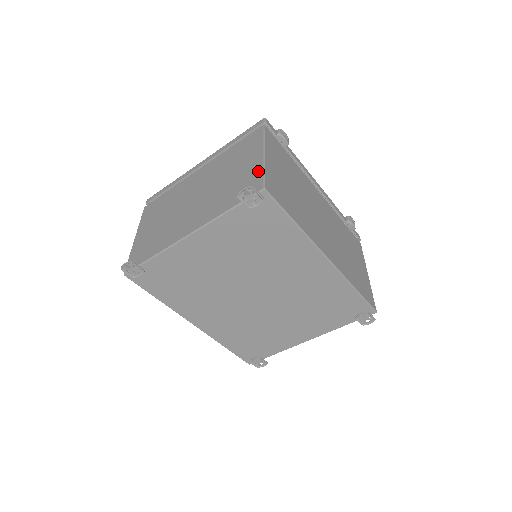
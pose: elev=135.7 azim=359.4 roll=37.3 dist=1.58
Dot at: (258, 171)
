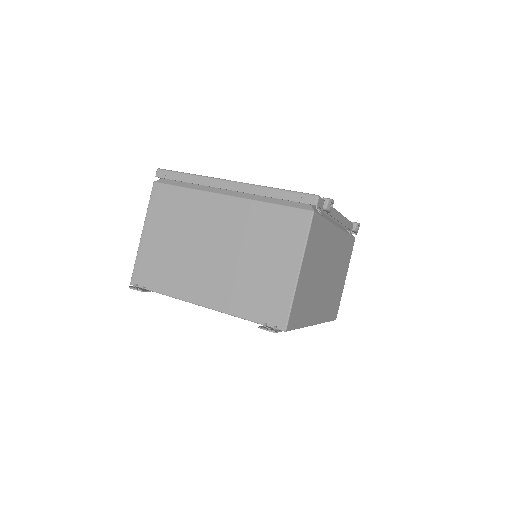
Dot at: (286, 296)
